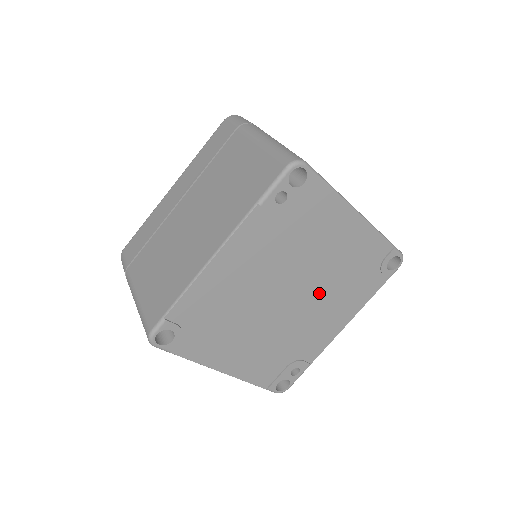
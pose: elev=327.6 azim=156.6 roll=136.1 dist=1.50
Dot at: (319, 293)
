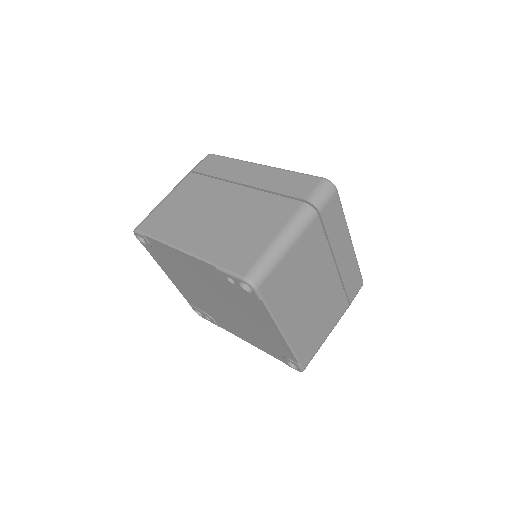
Dot at: (238, 320)
